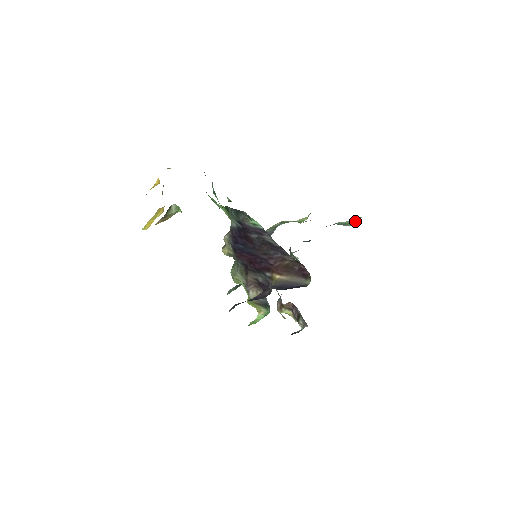
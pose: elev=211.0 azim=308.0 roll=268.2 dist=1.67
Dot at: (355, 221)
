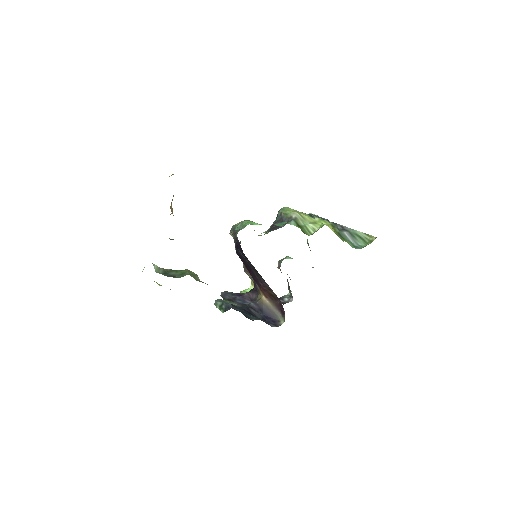
Dot at: (369, 237)
